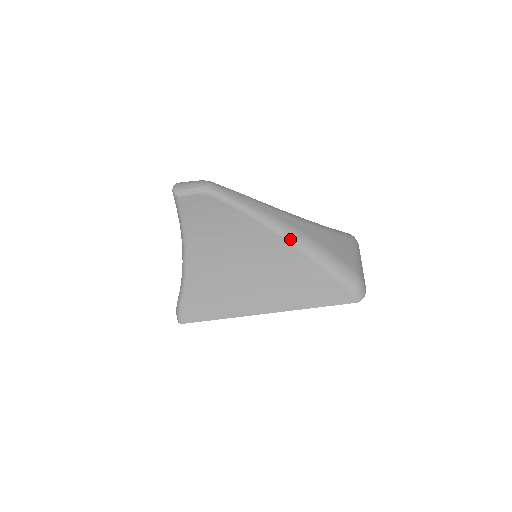
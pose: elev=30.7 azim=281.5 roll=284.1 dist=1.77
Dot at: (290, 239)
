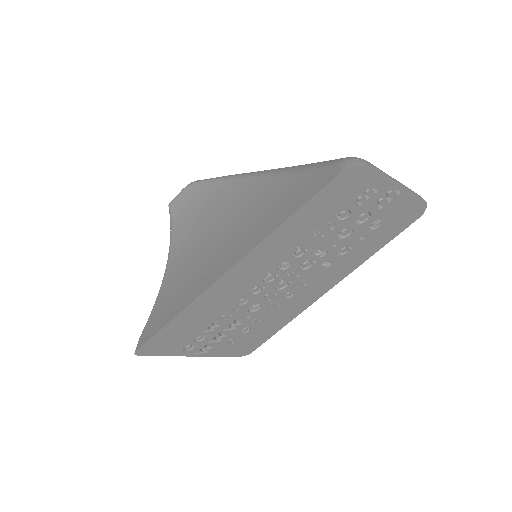
Dot at: (258, 174)
